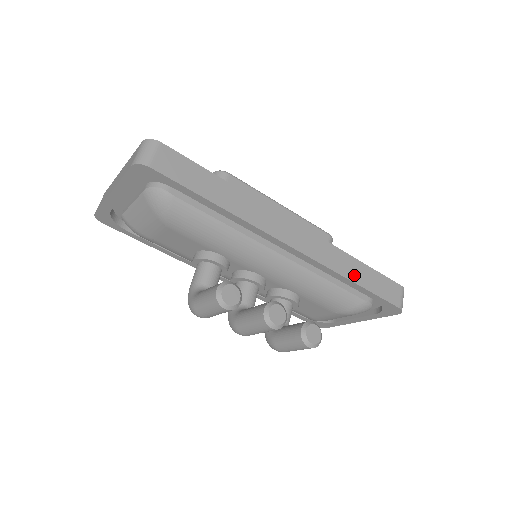
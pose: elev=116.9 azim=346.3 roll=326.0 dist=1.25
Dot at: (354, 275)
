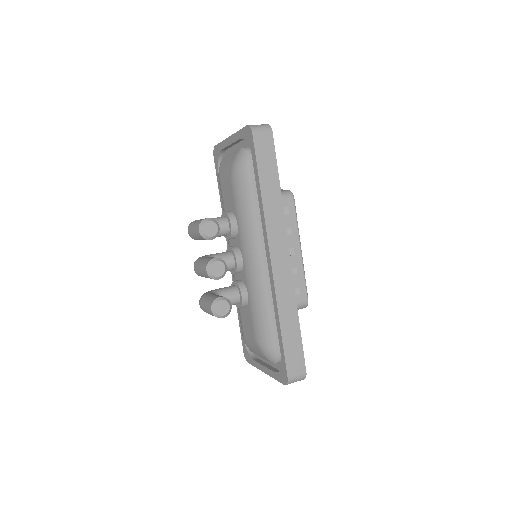
Dot at: (285, 321)
